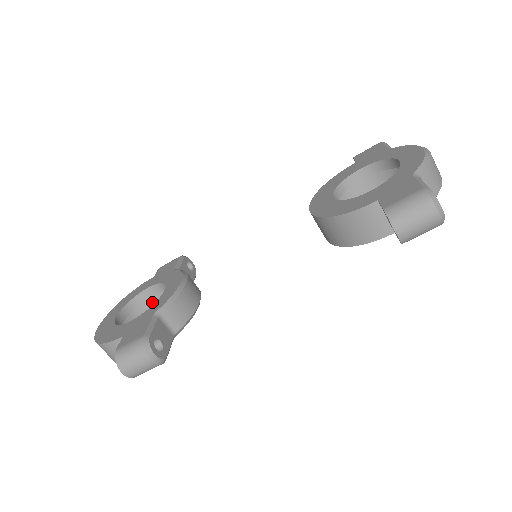
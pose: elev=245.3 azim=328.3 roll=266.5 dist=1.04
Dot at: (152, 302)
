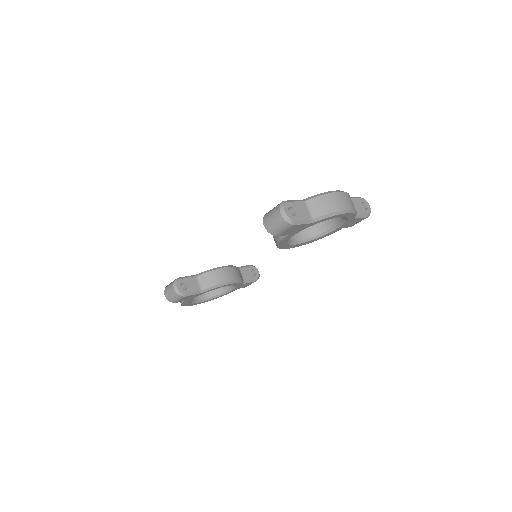
Dot at: occluded
